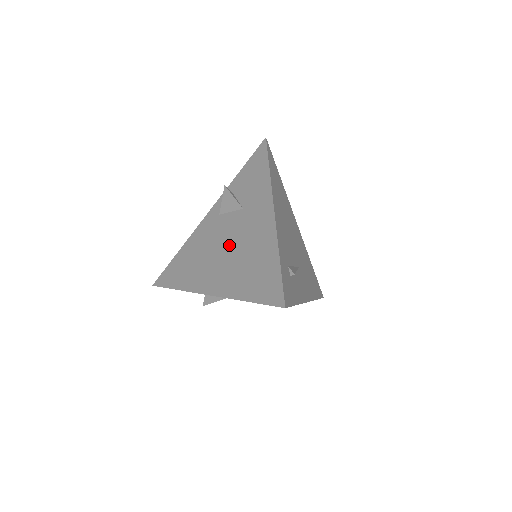
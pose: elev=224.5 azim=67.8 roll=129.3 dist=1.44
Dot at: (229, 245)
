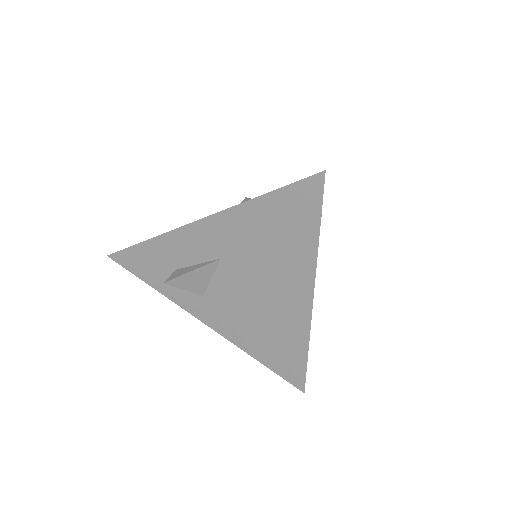
Dot at: occluded
